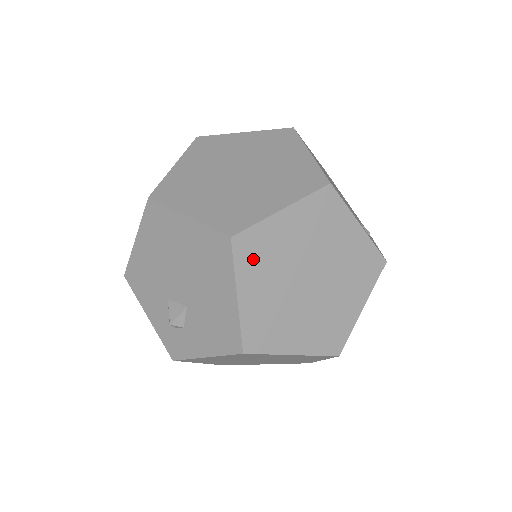
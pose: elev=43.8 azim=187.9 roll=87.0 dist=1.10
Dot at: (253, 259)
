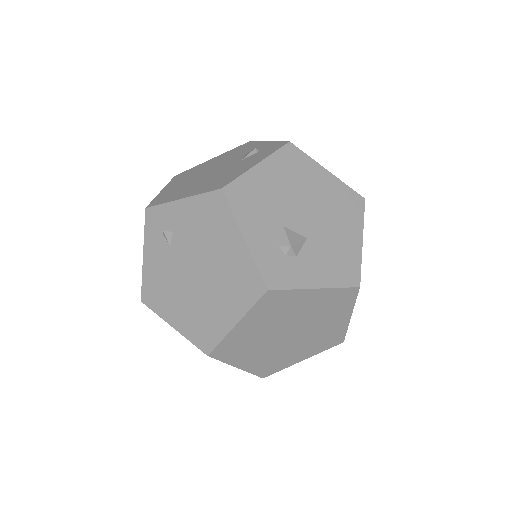
Dot at: occluded
